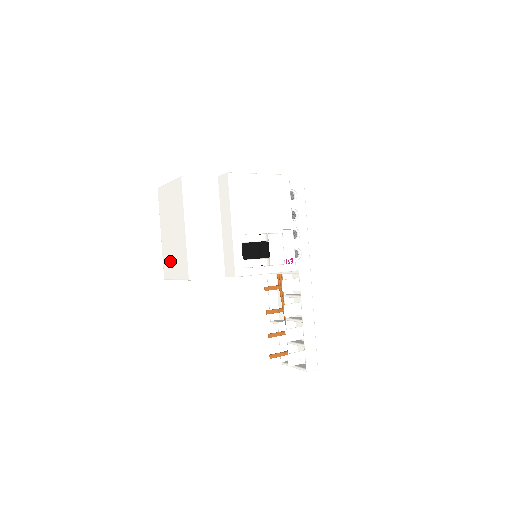
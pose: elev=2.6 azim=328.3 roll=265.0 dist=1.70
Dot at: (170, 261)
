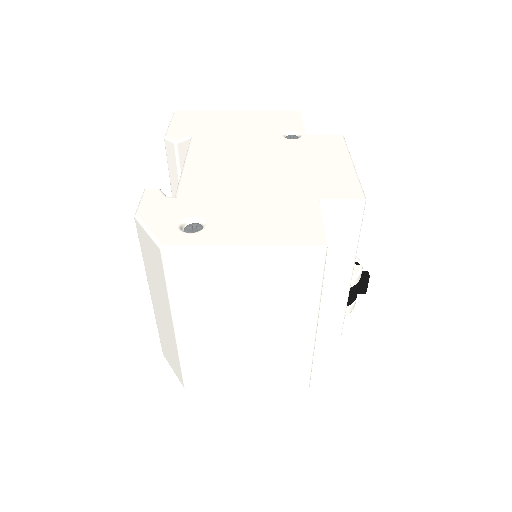
Dot at: (224, 369)
